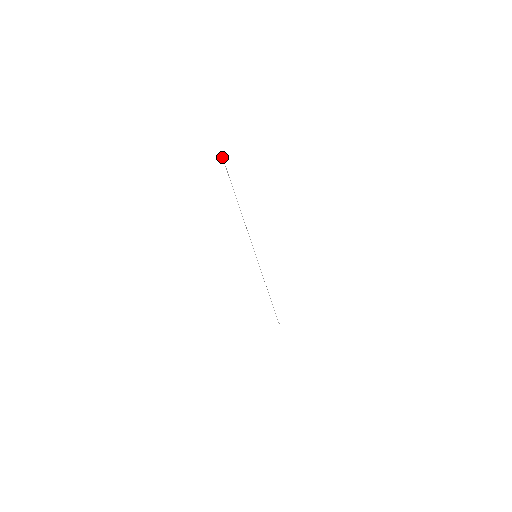
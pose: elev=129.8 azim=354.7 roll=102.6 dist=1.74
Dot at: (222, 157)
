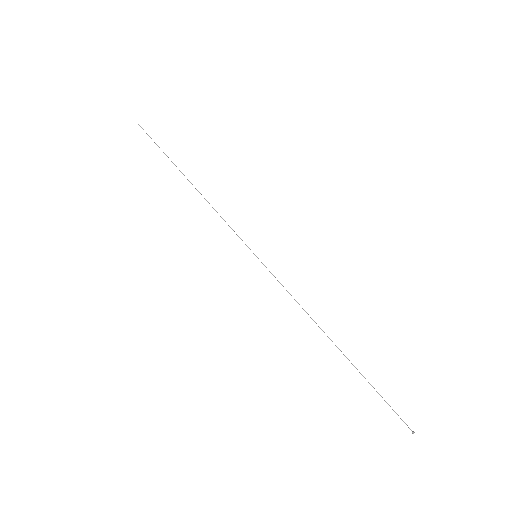
Dot at: occluded
